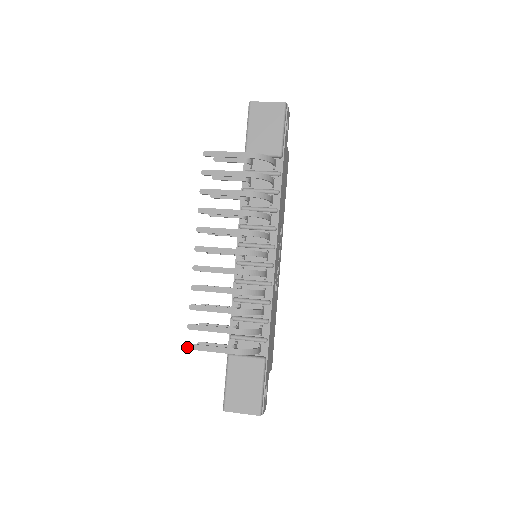
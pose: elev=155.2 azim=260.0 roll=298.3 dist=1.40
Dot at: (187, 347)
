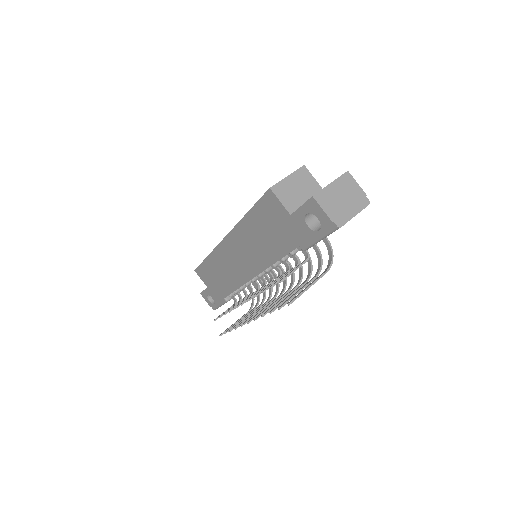
Dot at: occluded
